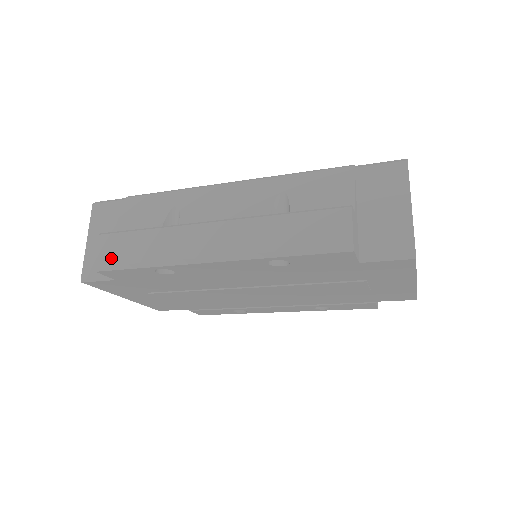
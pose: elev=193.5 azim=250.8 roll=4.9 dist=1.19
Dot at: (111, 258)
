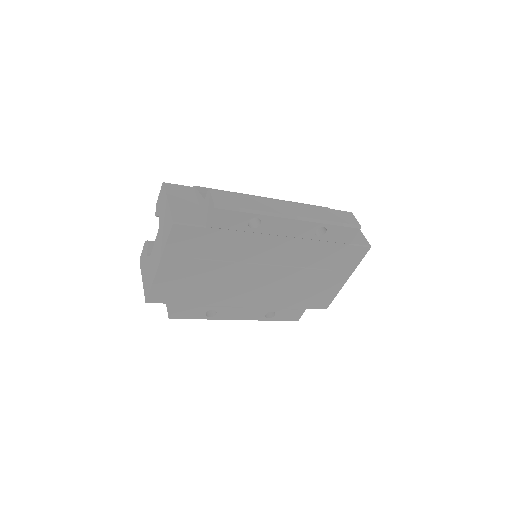
Dot at: (226, 202)
